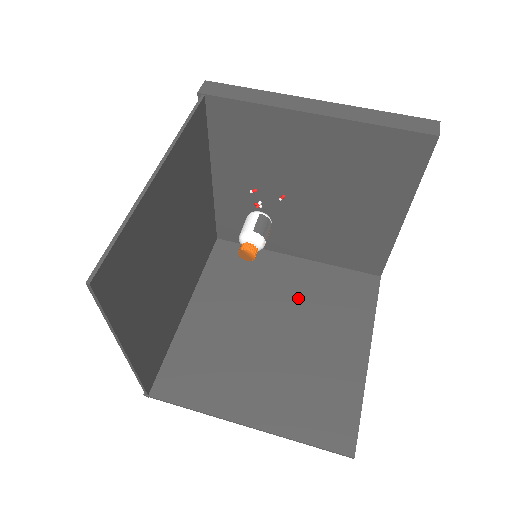
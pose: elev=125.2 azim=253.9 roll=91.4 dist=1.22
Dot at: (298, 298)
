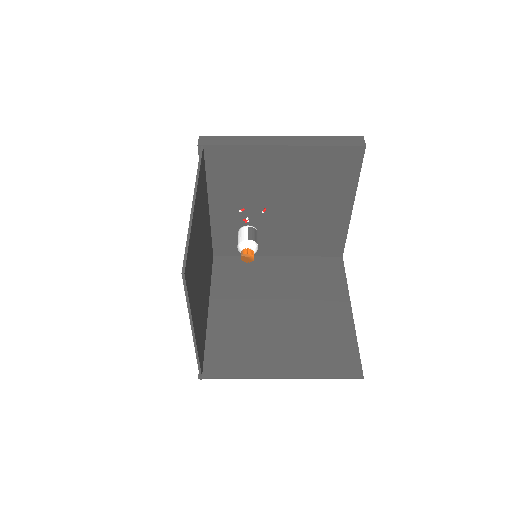
Dot at: (289, 284)
